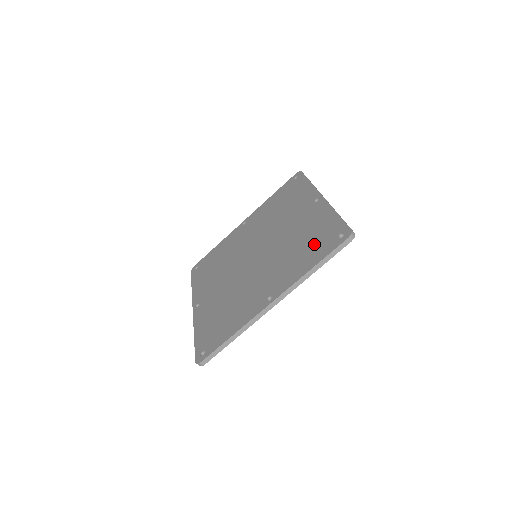
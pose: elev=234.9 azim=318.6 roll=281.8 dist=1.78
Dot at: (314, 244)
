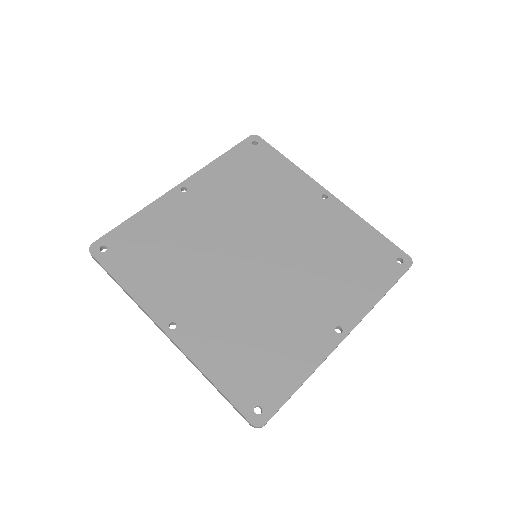
Dot at: (365, 263)
